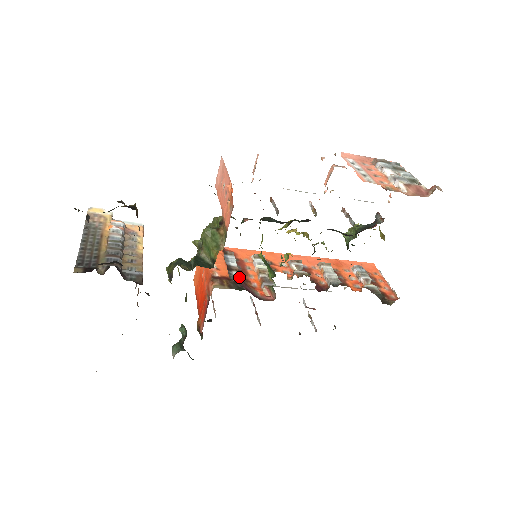
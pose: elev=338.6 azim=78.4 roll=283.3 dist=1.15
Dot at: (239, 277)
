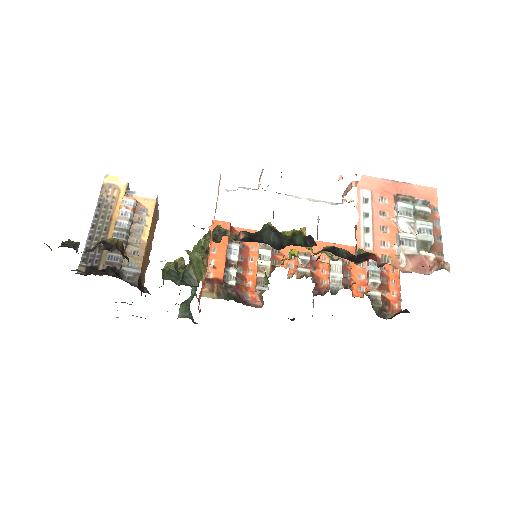
Dot at: (235, 276)
